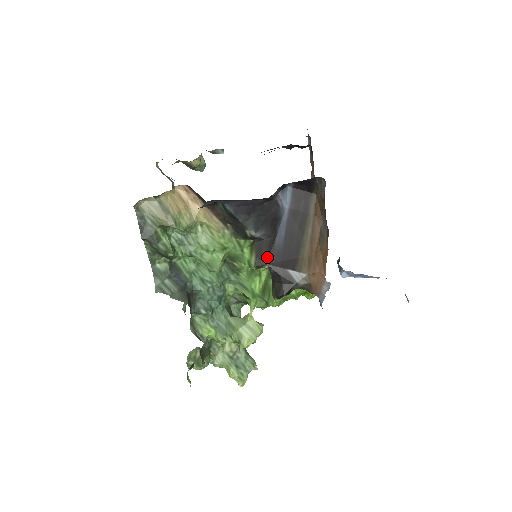
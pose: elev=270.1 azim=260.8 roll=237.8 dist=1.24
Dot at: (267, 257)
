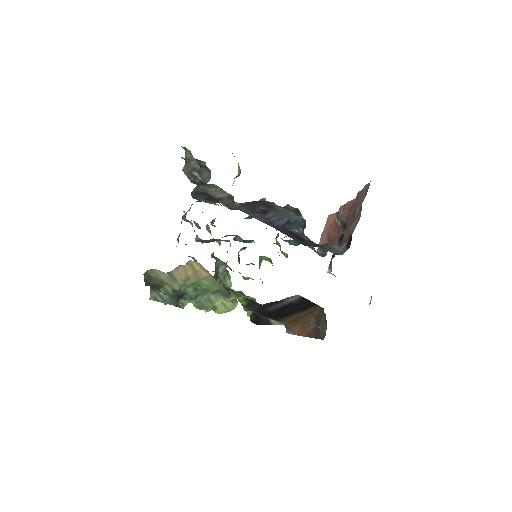
Dot at: (256, 310)
